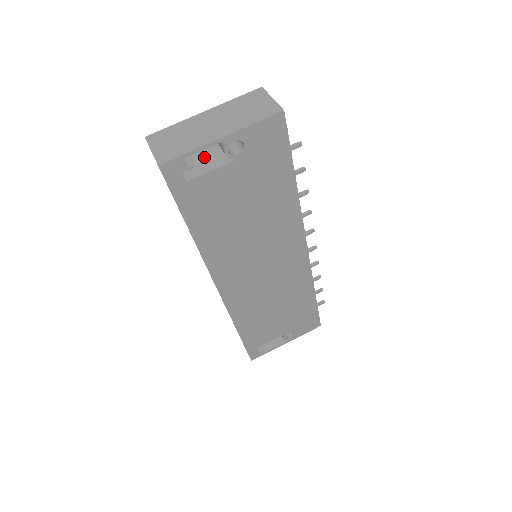
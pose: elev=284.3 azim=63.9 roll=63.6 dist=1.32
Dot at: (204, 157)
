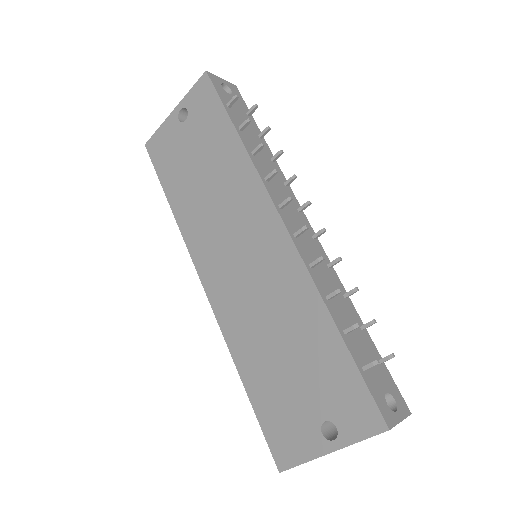
Dot at: occluded
